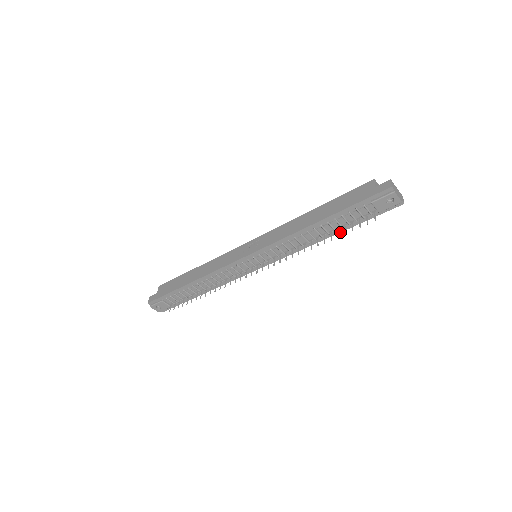
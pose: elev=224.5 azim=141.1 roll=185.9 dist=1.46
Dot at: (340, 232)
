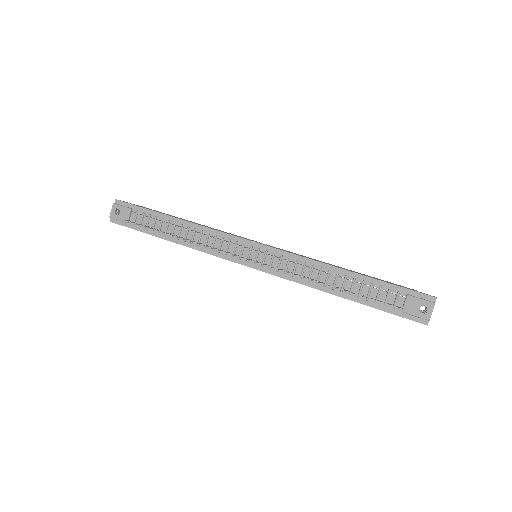
Dot at: (351, 300)
